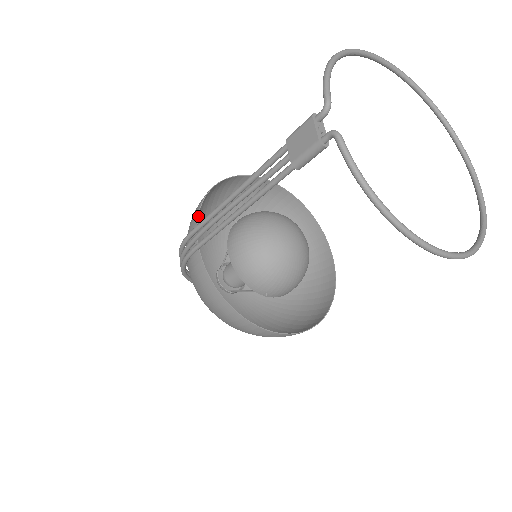
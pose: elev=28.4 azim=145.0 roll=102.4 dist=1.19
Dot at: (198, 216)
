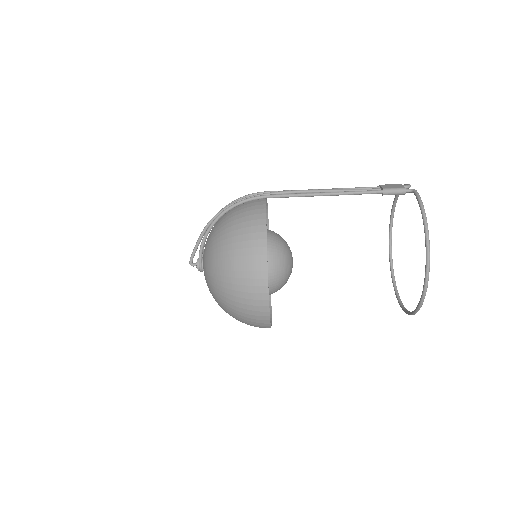
Dot at: occluded
